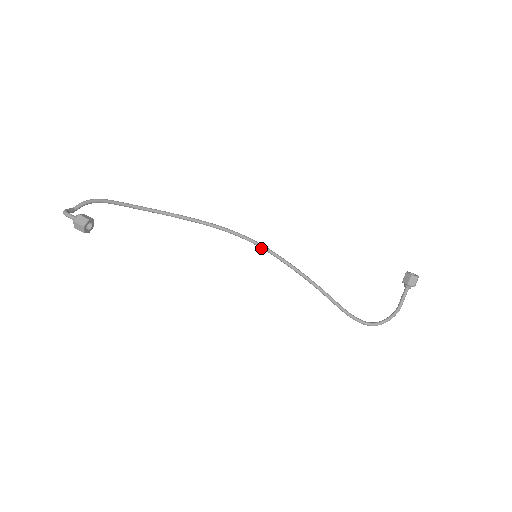
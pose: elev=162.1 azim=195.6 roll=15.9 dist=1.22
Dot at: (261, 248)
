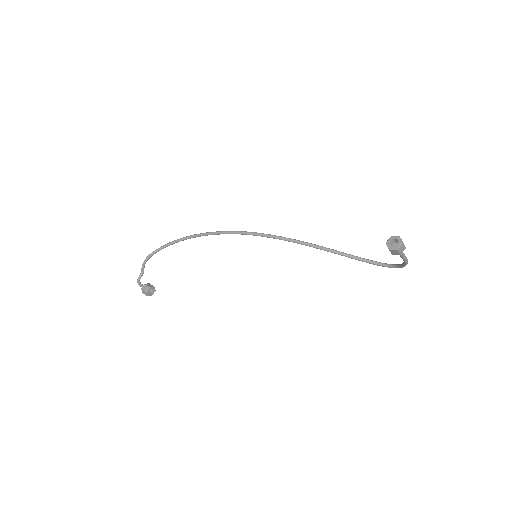
Dot at: (262, 236)
